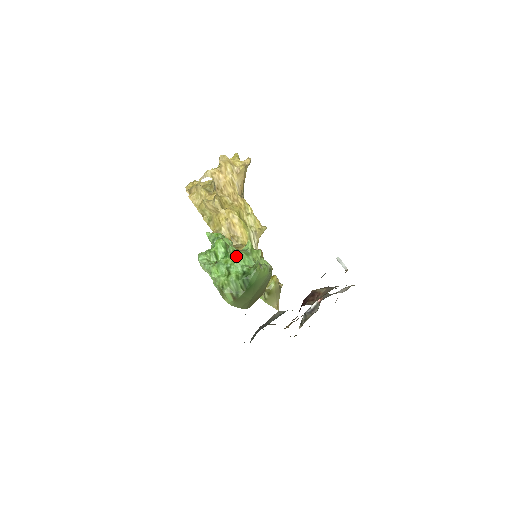
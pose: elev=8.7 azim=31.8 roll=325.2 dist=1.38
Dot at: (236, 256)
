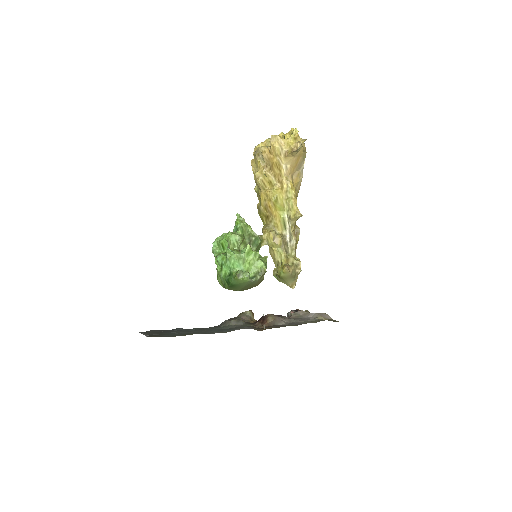
Dot at: (227, 259)
